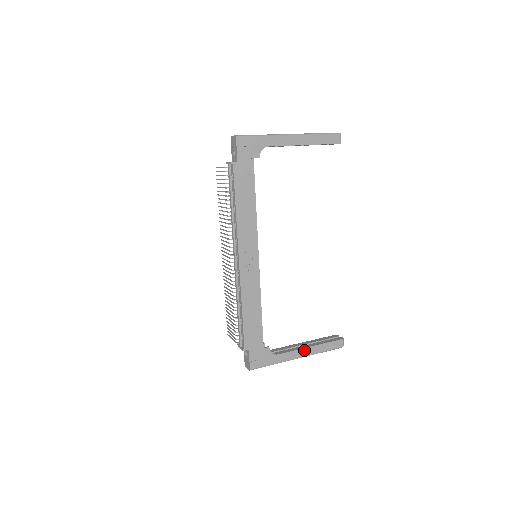
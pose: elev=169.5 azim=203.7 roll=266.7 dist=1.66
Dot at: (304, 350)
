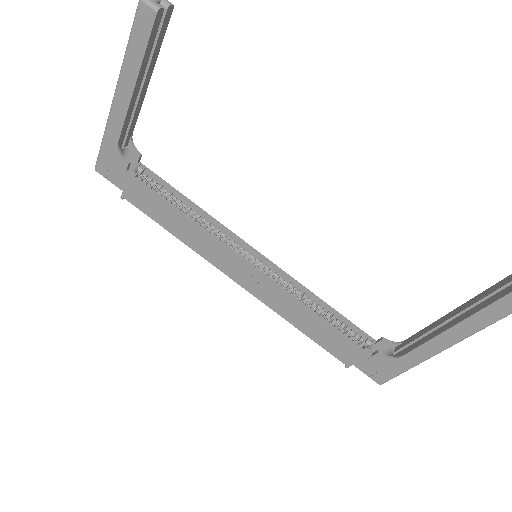
Dot at: (443, 336)
